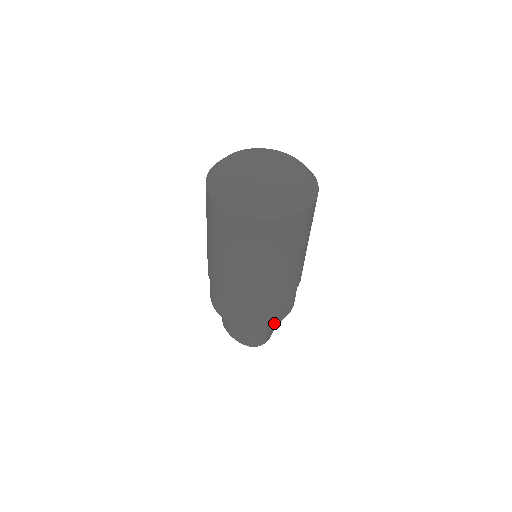
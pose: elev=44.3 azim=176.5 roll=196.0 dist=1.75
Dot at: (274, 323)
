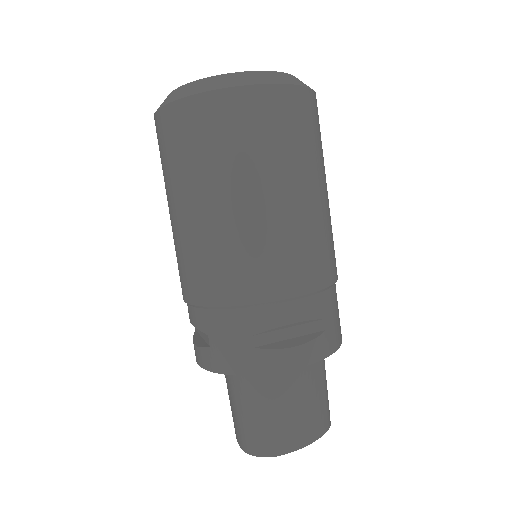
Dot at: (251, 371)
